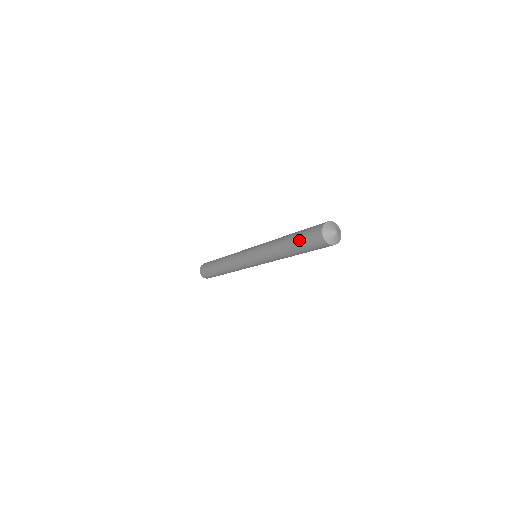
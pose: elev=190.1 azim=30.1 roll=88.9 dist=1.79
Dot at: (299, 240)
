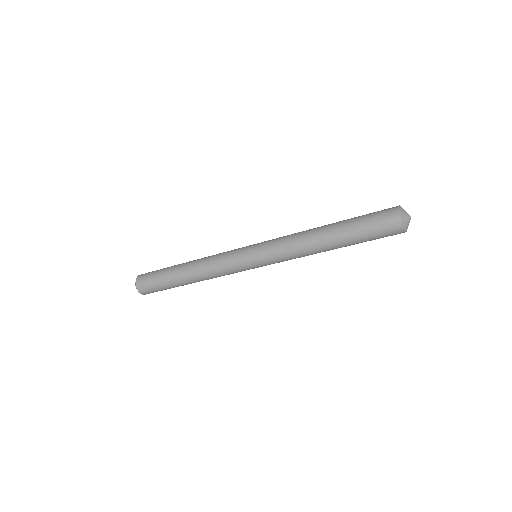
Dot at: (357, 223)
